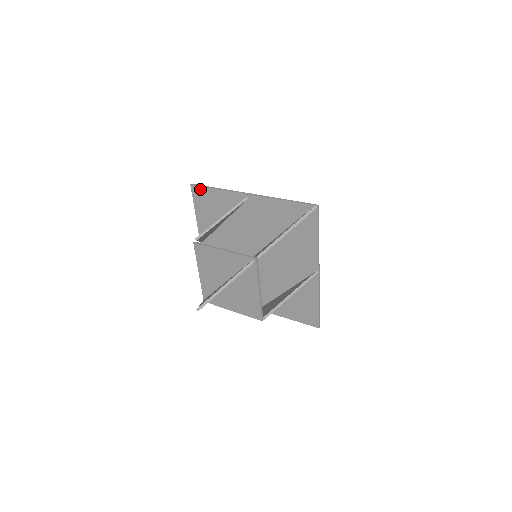
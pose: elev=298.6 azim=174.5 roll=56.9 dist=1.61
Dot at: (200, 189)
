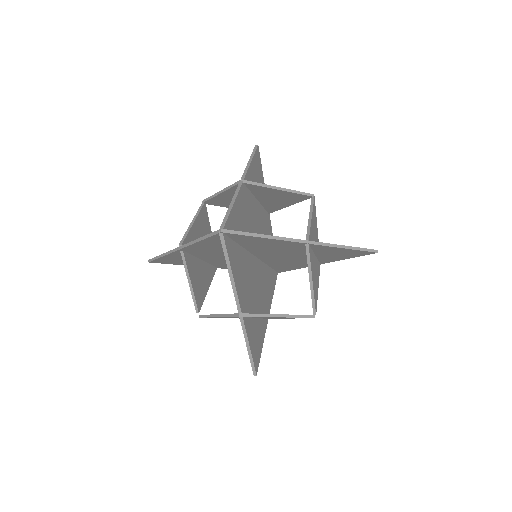
Dot at: (156, 261)
